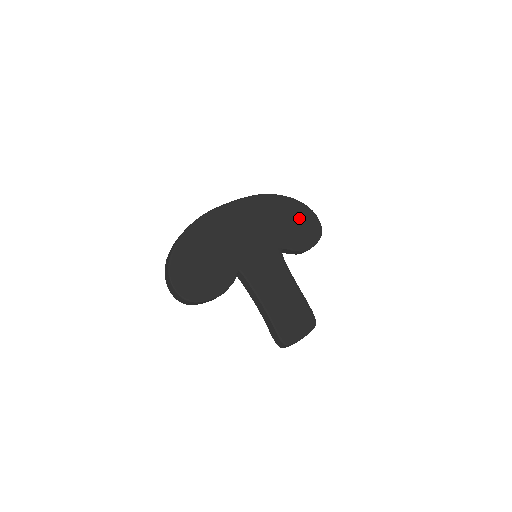
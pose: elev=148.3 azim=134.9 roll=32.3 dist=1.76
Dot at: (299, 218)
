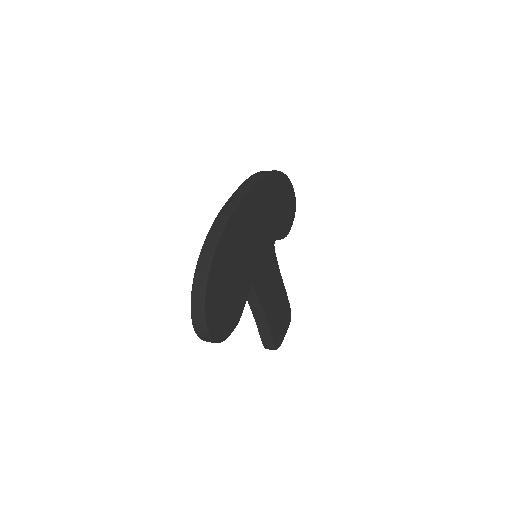
Dot at: (285, 197)
